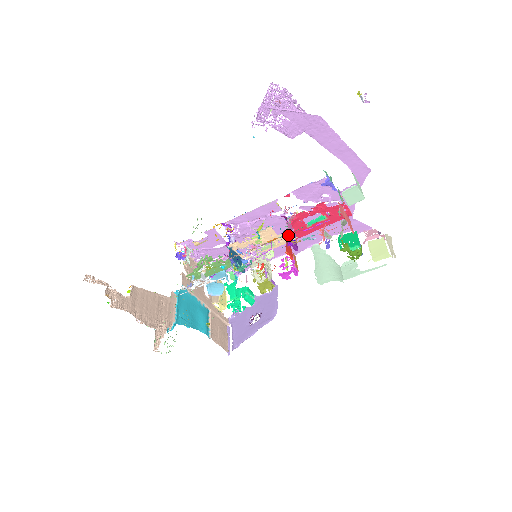
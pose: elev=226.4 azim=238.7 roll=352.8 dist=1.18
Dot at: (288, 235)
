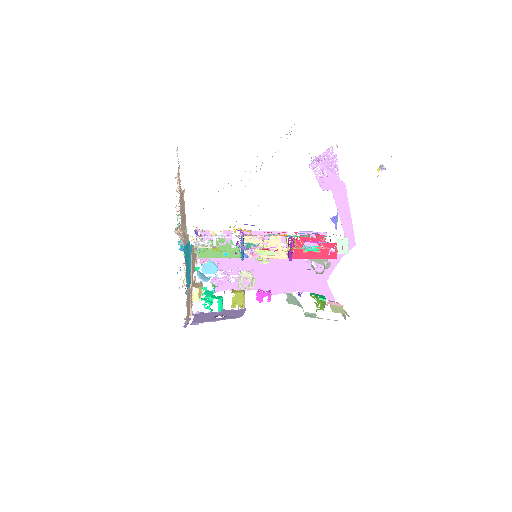
Dot at: occluded
